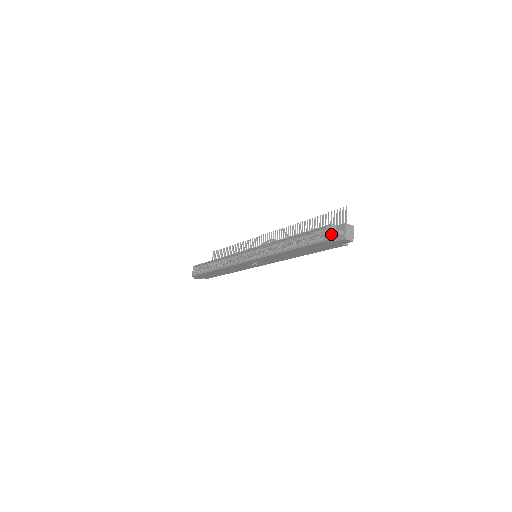
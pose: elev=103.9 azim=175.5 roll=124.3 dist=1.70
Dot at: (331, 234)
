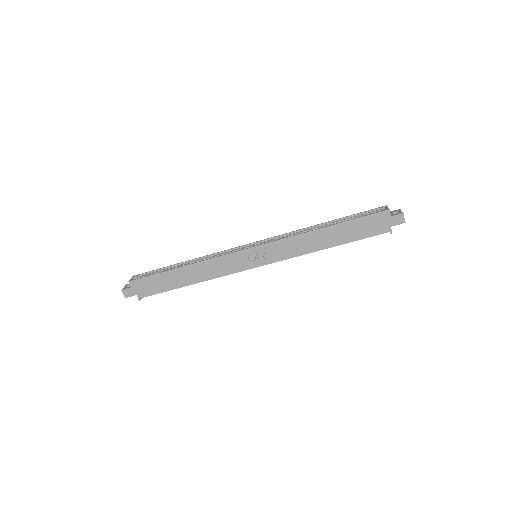
Dot at: (388, 209)
